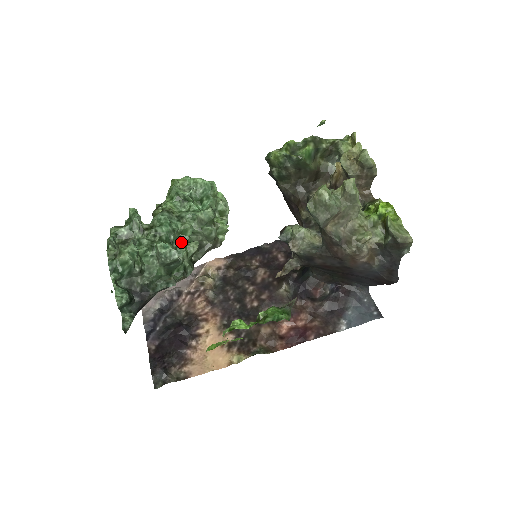
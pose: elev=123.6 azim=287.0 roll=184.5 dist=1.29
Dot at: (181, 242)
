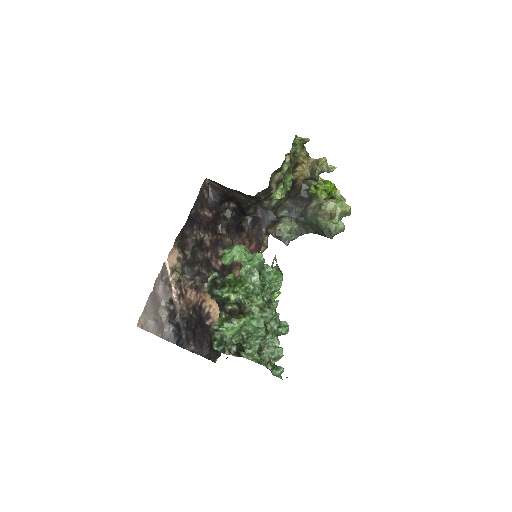
Dot at: occluded
